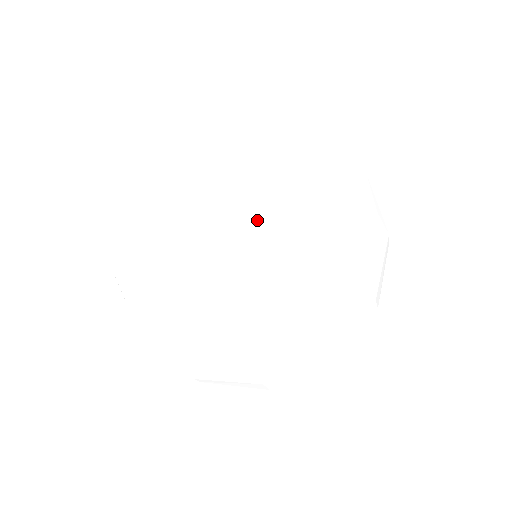
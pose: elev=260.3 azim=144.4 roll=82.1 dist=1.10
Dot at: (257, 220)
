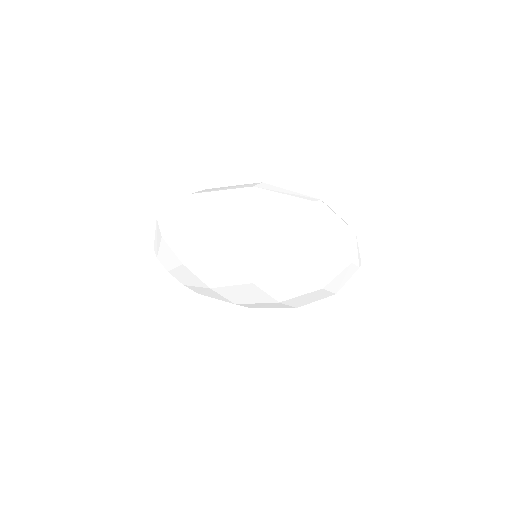
Dot at: (252, 266)
